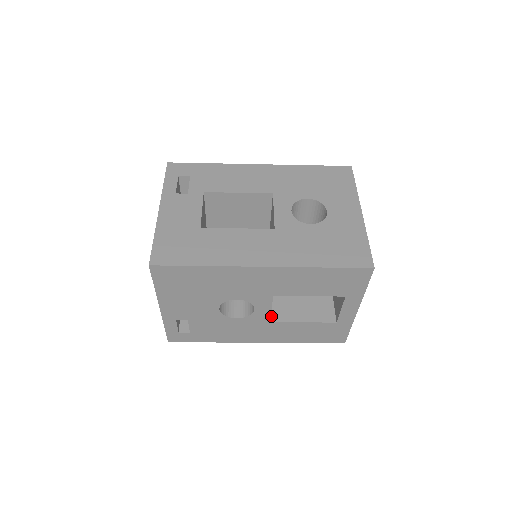
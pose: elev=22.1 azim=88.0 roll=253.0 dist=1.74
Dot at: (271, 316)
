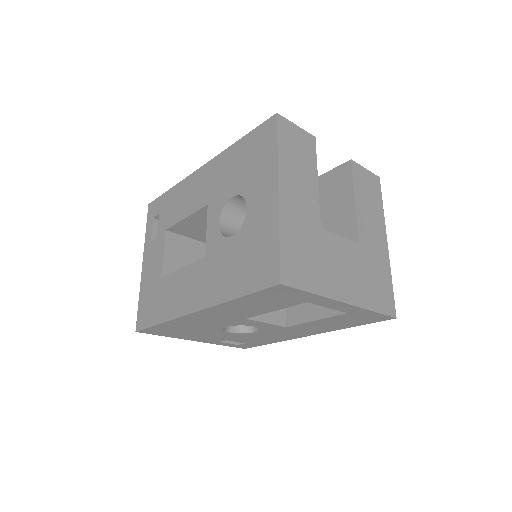
Dot at: (287, 319)
